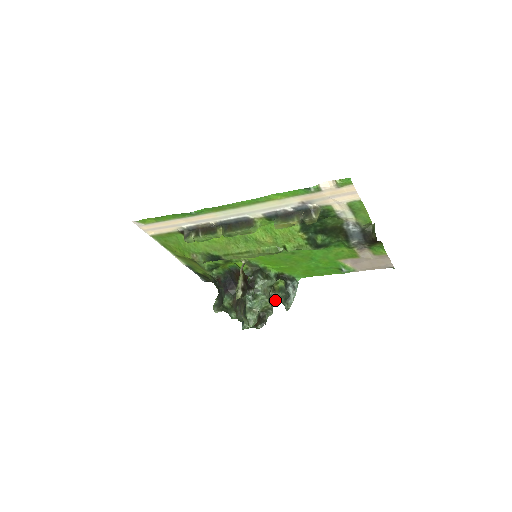
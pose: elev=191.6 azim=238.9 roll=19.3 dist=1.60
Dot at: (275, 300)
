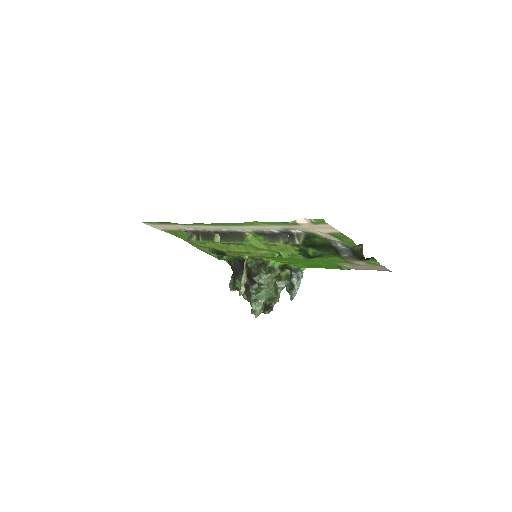
Dot at: (281, 288)
